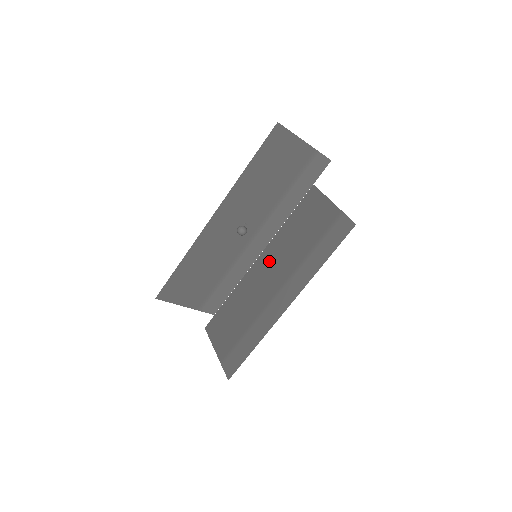
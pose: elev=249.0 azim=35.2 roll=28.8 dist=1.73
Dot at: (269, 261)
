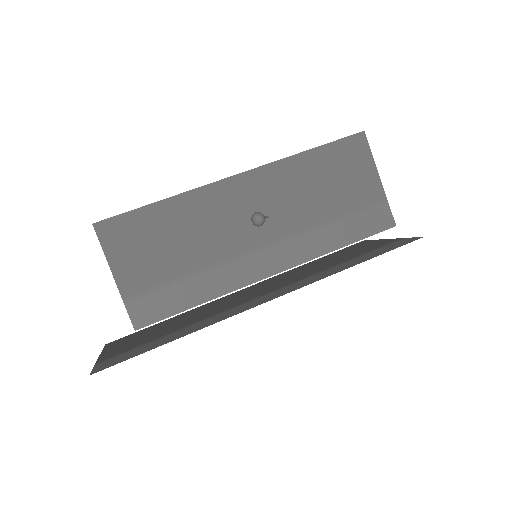
Dot at: (265, 284)
